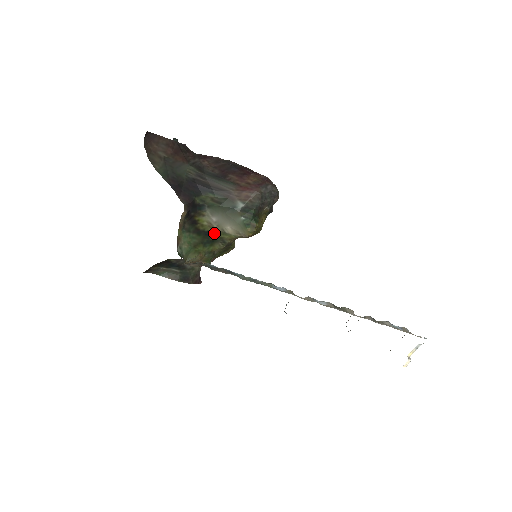
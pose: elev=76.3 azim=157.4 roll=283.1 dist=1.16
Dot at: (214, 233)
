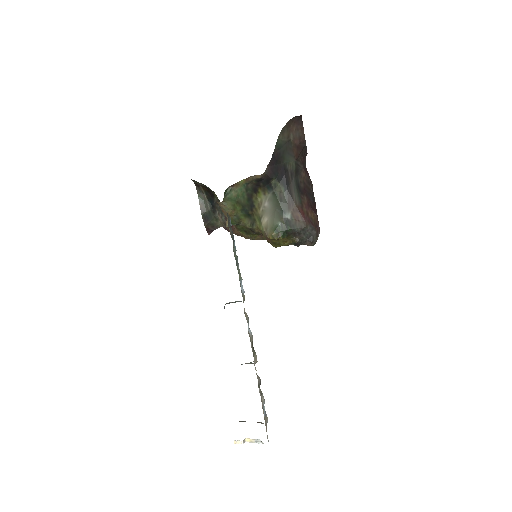
Dot at: (256, 212)
